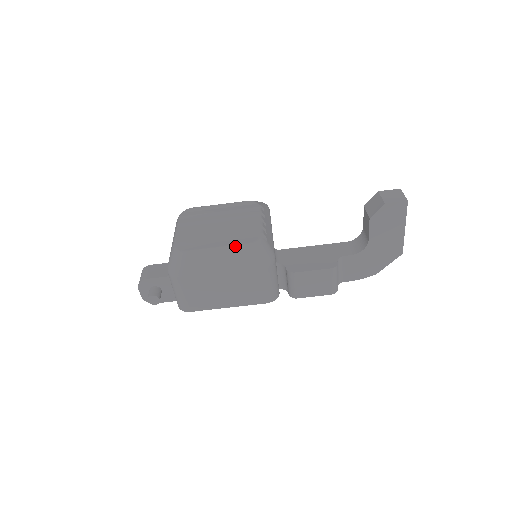
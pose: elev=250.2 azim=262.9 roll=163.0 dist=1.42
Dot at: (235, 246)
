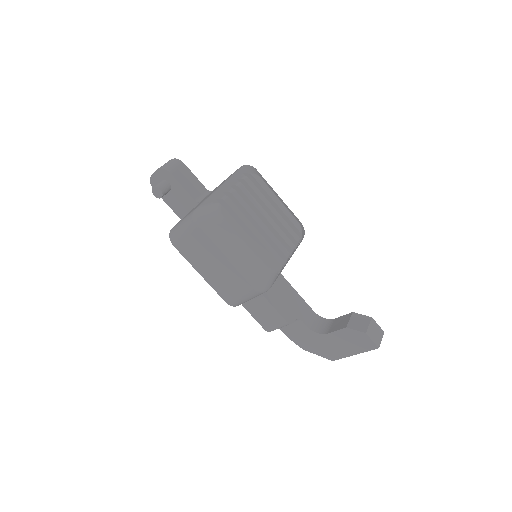
Dot at: (257, 256)
